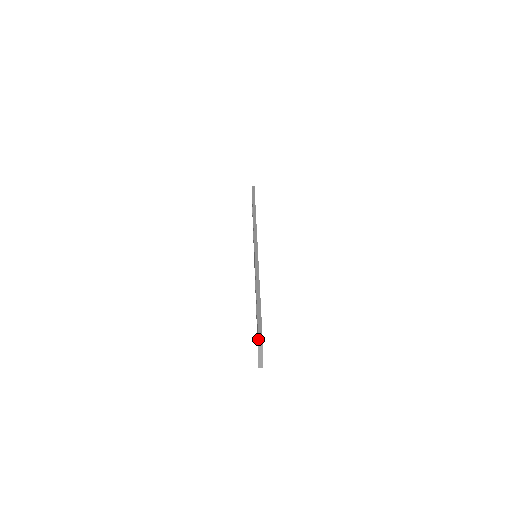
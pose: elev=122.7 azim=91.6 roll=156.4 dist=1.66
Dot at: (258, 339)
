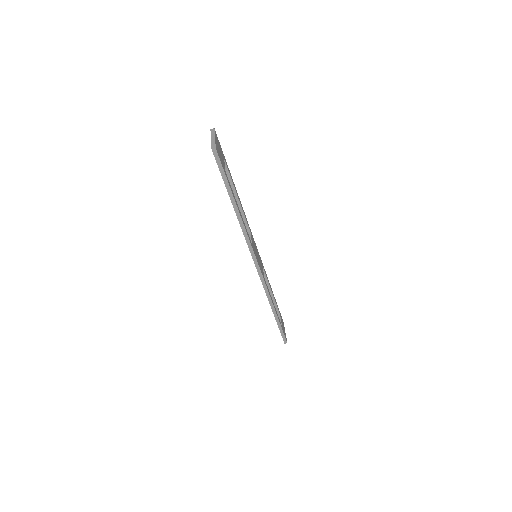
Dot at: occluded
